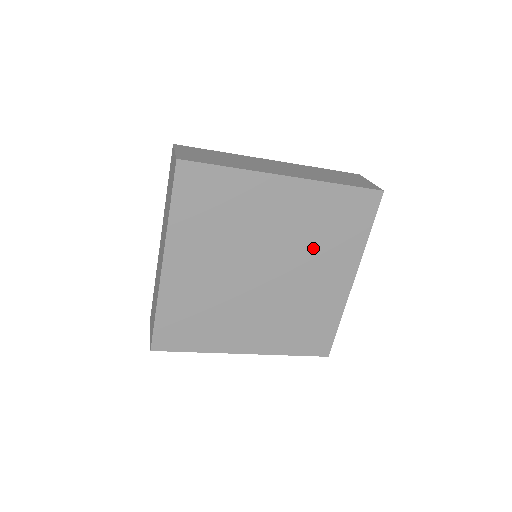
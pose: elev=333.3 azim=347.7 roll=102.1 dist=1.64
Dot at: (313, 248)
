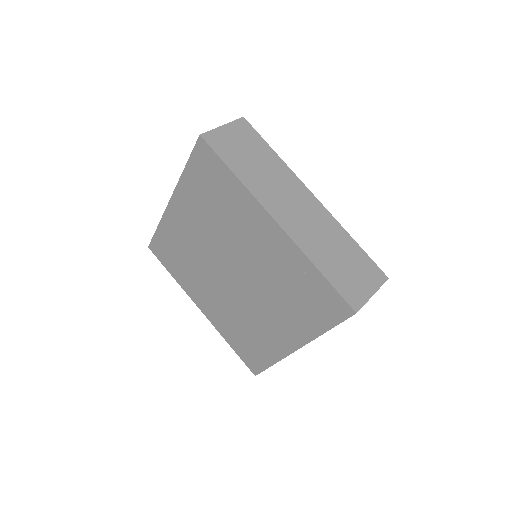
Dot at: (274, 294)
